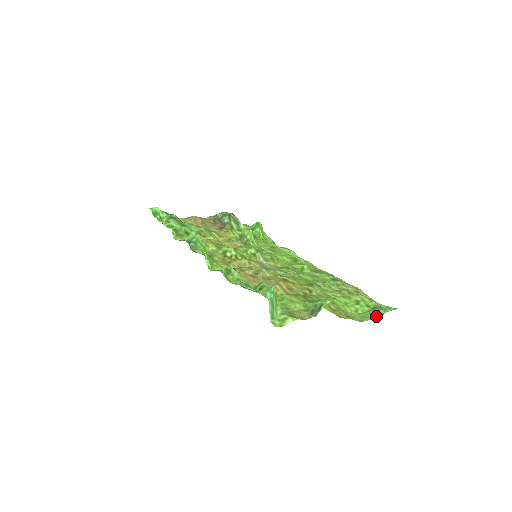
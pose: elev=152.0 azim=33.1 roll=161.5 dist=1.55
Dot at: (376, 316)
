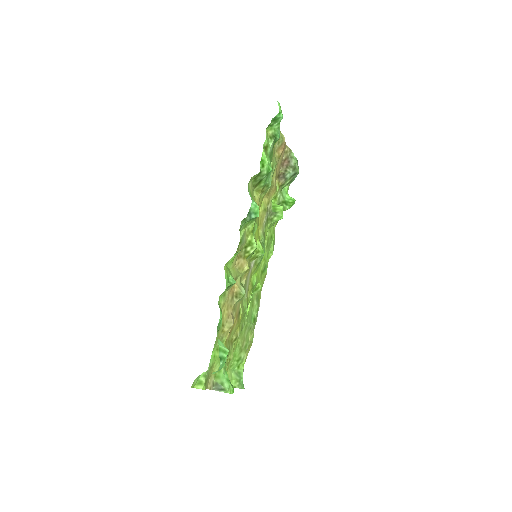
Dot at: (232, 384)
